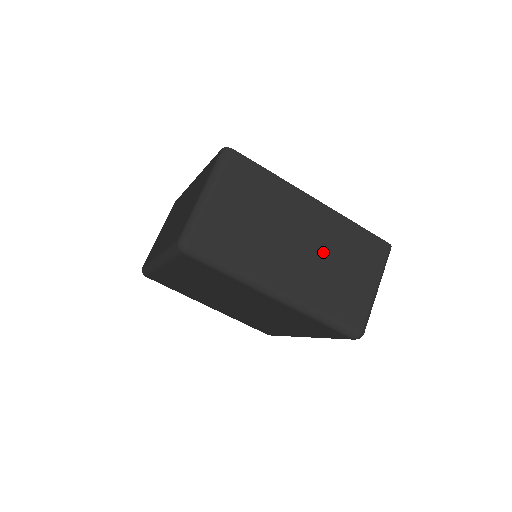
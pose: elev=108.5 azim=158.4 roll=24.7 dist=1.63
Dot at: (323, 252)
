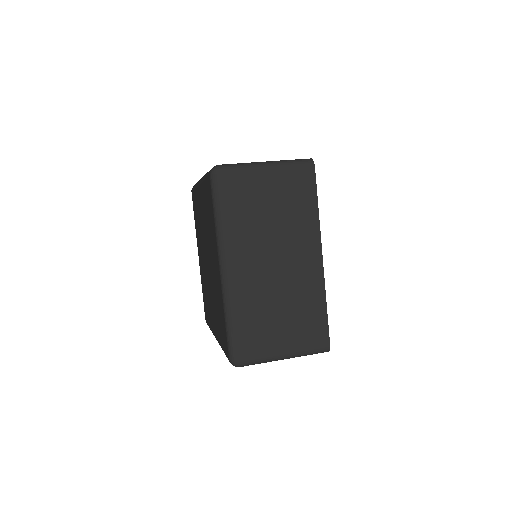
Dot at: (283, 288)
